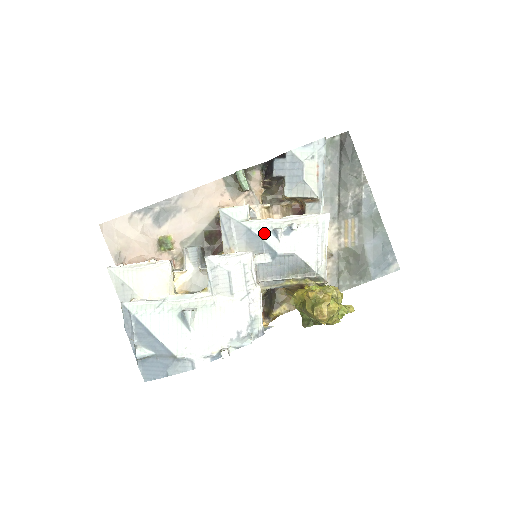
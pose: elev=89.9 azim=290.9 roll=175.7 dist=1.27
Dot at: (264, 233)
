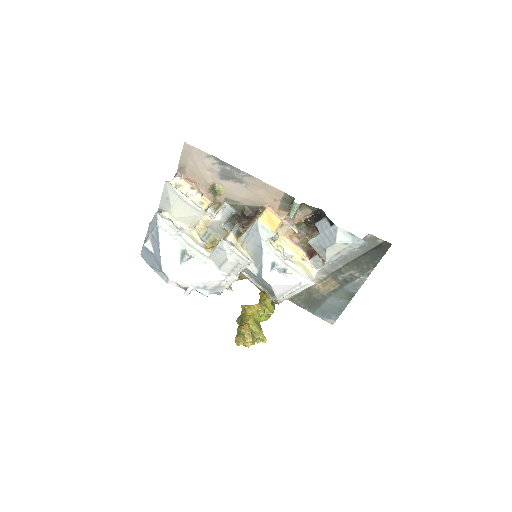
Dot at: (267, 258)
